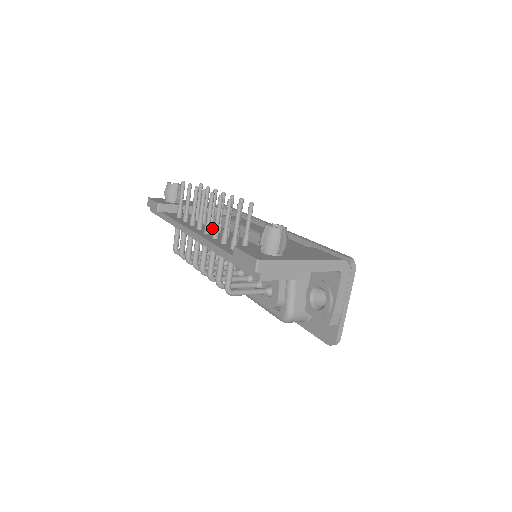
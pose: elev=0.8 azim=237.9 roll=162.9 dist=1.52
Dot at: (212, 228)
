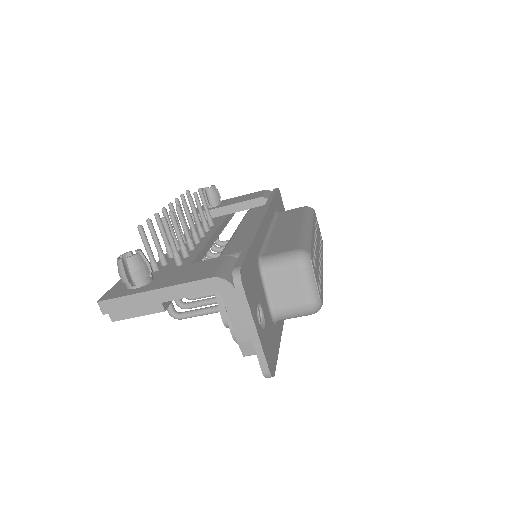
Dot at: (202, 237)
